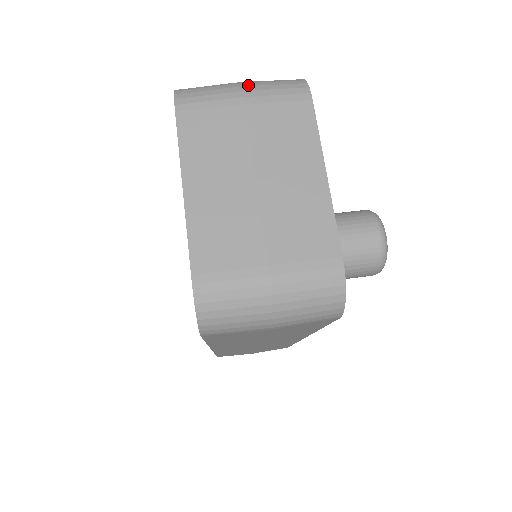
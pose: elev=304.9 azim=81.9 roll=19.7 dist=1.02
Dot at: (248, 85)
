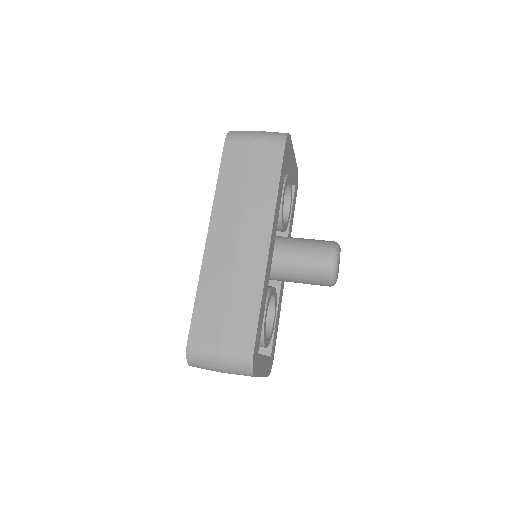
Dot at: occluded
